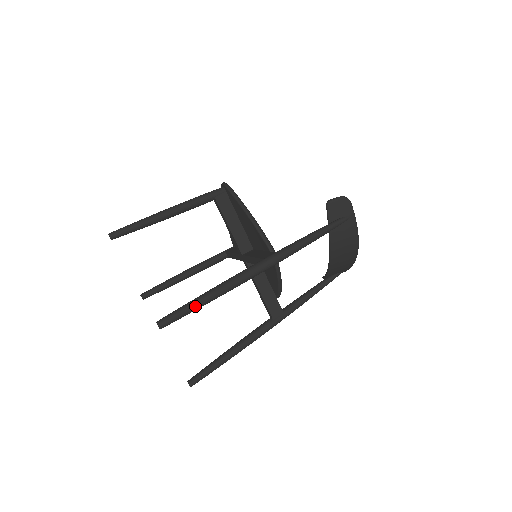
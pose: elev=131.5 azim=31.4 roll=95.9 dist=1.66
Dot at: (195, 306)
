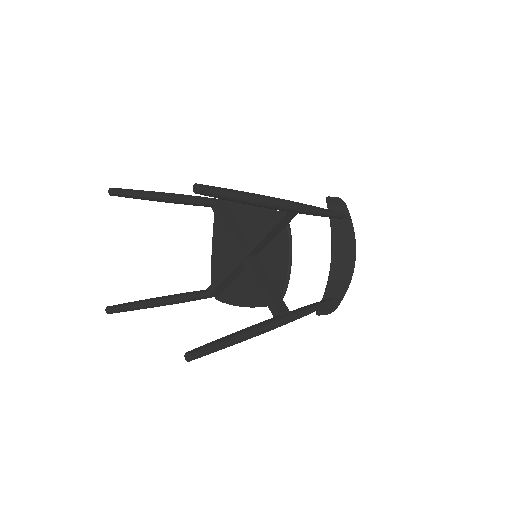
Dot at: (232, 191)
